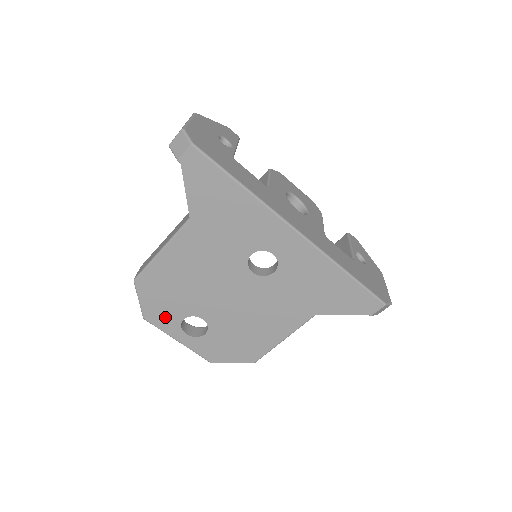
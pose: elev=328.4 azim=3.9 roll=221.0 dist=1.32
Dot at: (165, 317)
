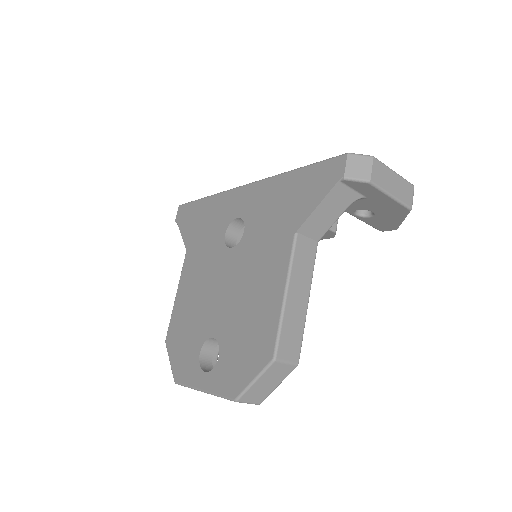
Dot at: (187, 364)
